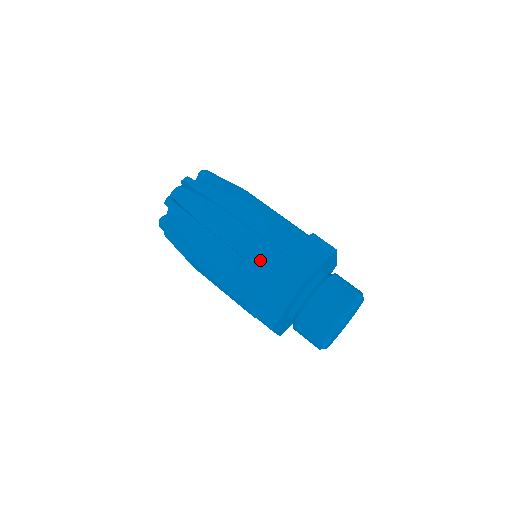
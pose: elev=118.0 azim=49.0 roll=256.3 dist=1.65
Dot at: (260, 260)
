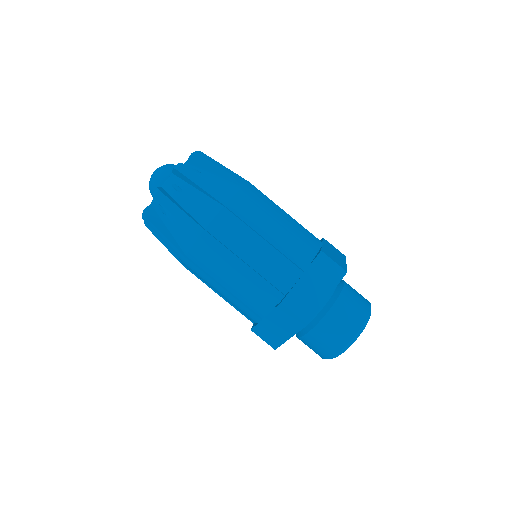
Dot at: occluded
